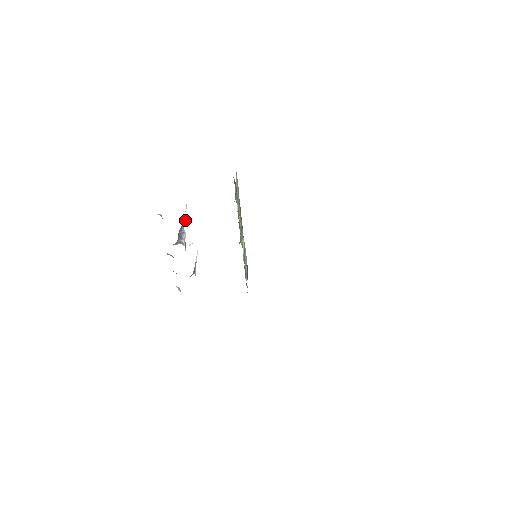
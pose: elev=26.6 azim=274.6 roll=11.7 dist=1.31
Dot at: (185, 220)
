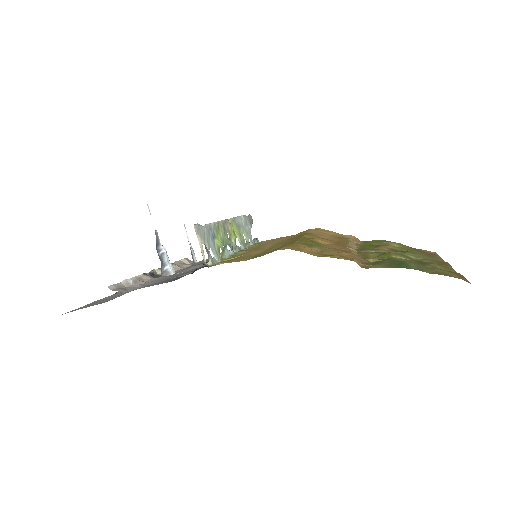
Dot at: (156, 230)
